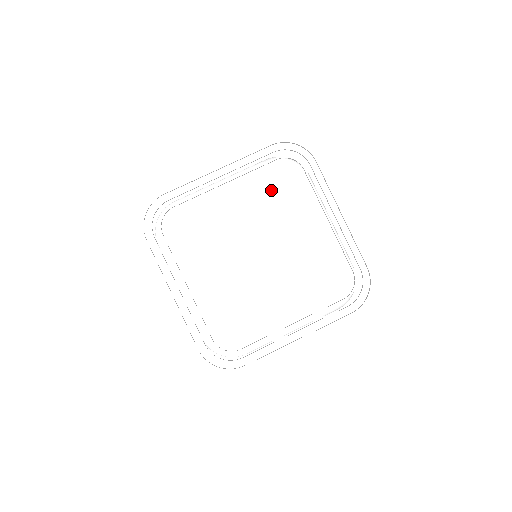
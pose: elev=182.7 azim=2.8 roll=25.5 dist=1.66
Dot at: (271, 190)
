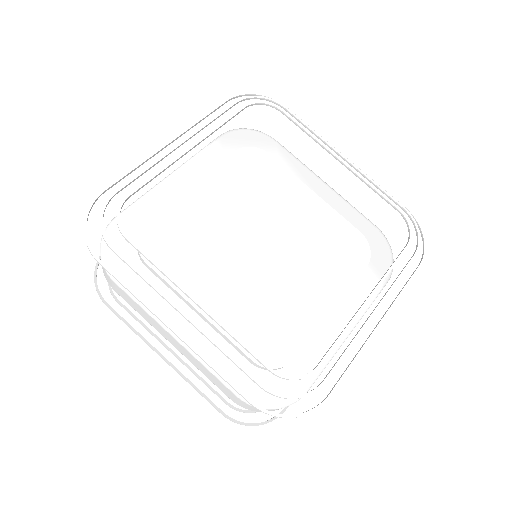
Dot at: (243, 164)
